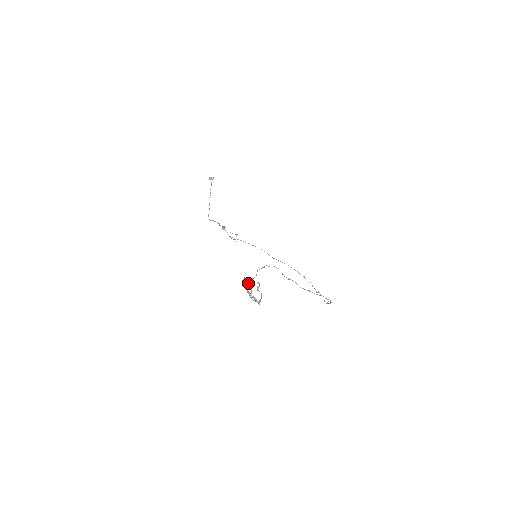
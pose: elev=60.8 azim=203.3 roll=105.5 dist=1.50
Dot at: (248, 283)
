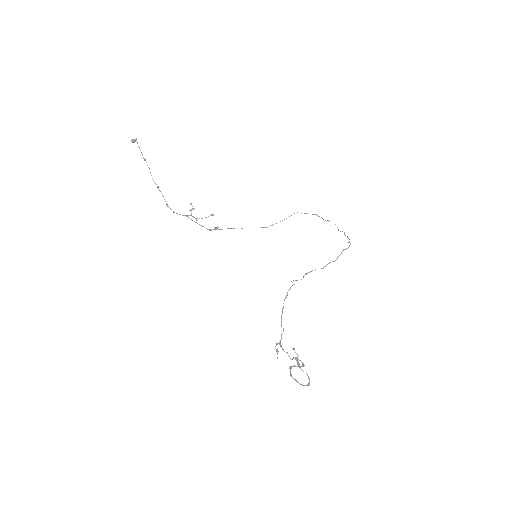
Dot at: (280, 343)
